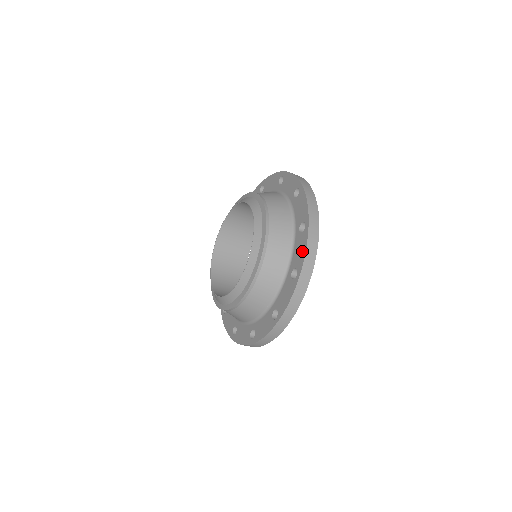
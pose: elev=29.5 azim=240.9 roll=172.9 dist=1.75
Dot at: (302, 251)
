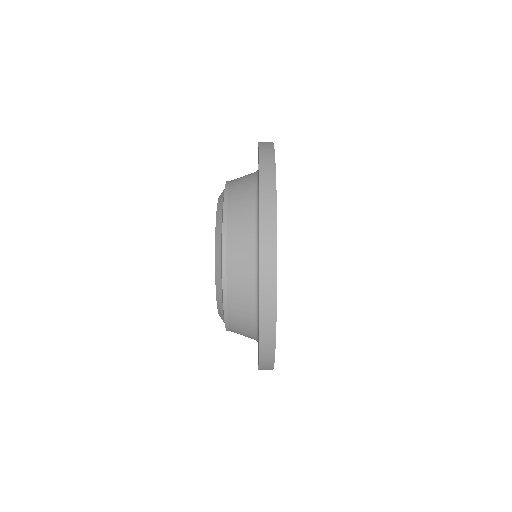
Dot at: occluded
